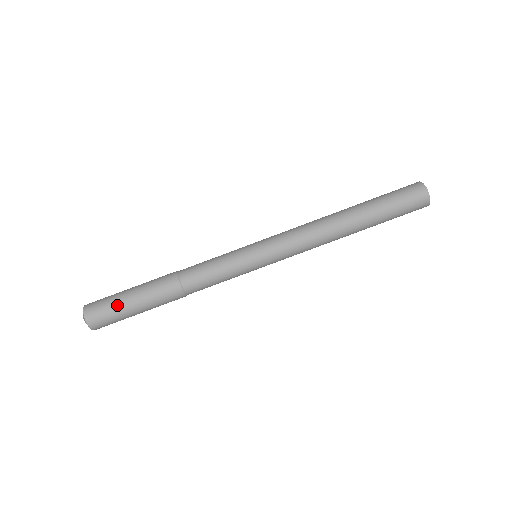
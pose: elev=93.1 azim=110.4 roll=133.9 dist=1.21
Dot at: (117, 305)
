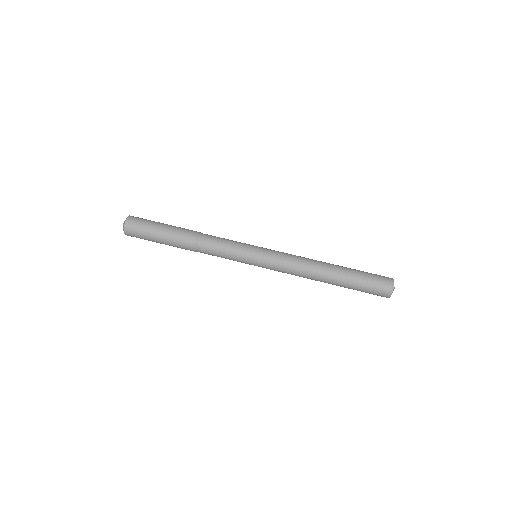
Dot at: (153, 222)
